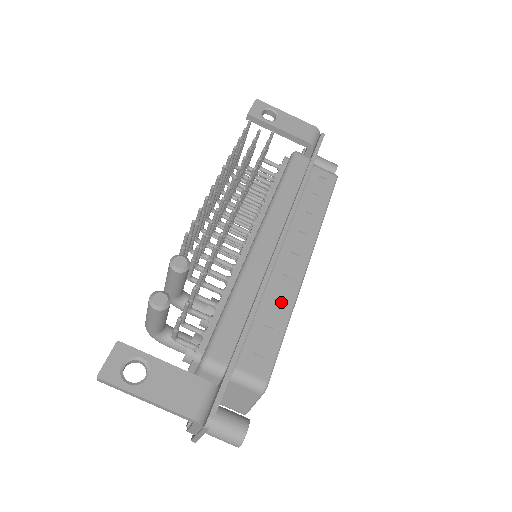
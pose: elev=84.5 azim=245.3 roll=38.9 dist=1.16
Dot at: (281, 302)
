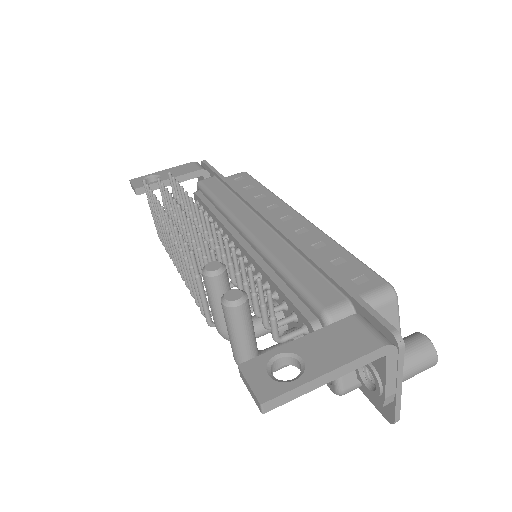
Dot at: (318, 243)
